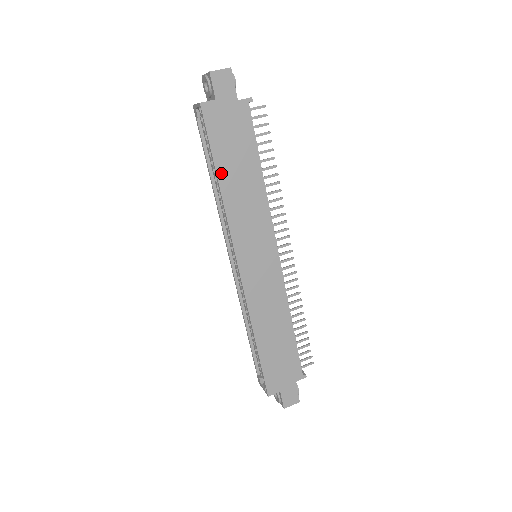
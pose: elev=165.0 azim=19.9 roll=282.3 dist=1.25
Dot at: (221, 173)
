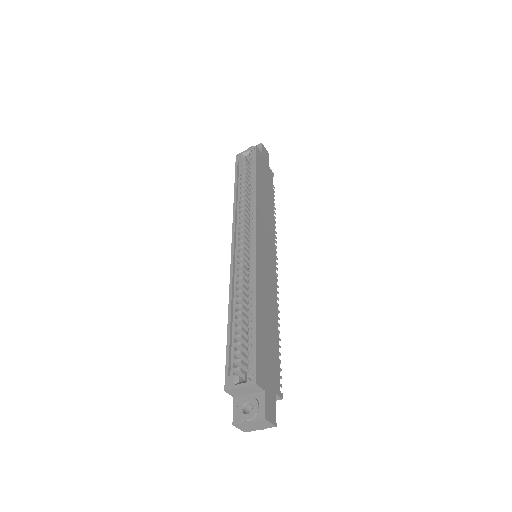
Dot at: (258, 182)
